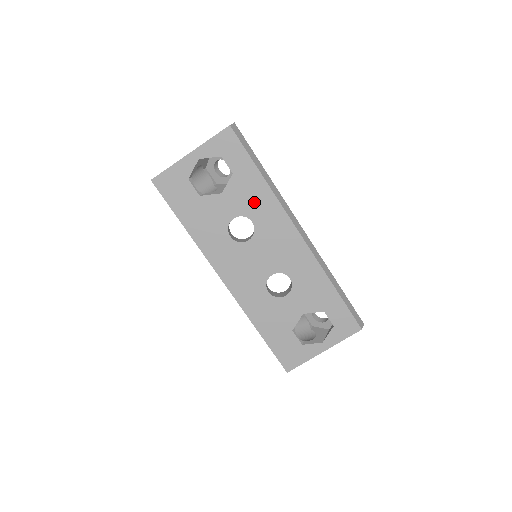
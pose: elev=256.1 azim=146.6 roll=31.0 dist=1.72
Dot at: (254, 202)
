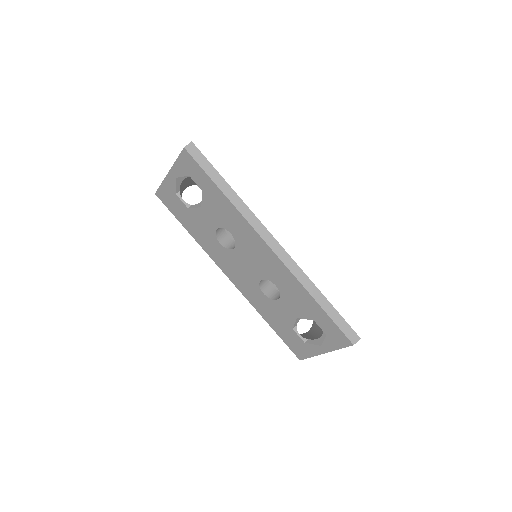
Dot at: (226, 216)
